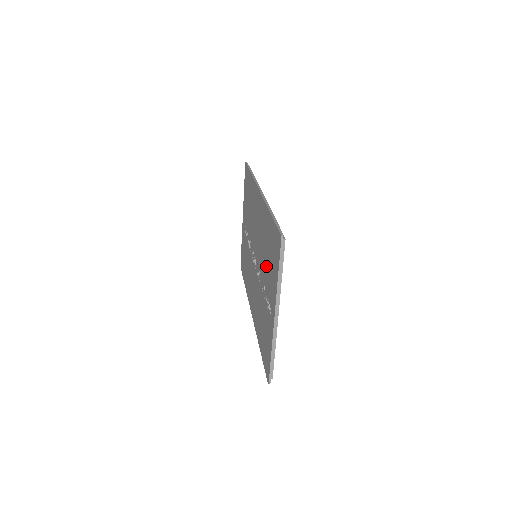
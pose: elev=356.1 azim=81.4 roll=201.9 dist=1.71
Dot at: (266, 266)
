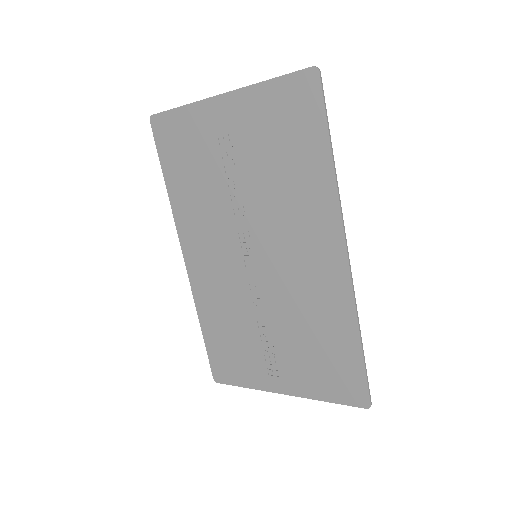
Dot at: (297, 340)
